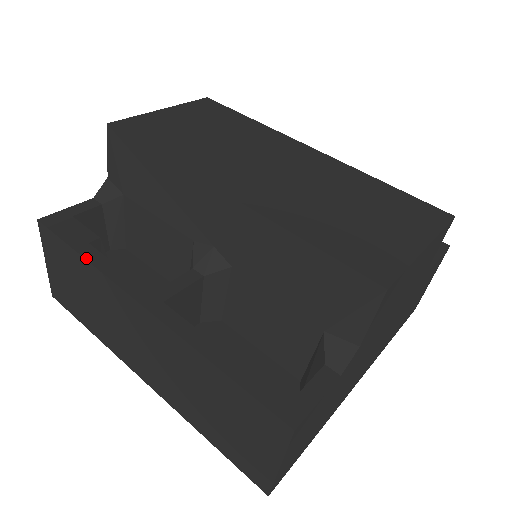
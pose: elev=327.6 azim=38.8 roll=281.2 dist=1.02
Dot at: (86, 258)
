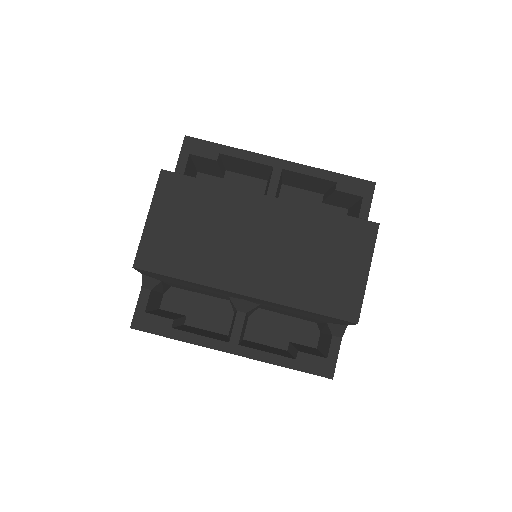
Dot at: (180, 340)
